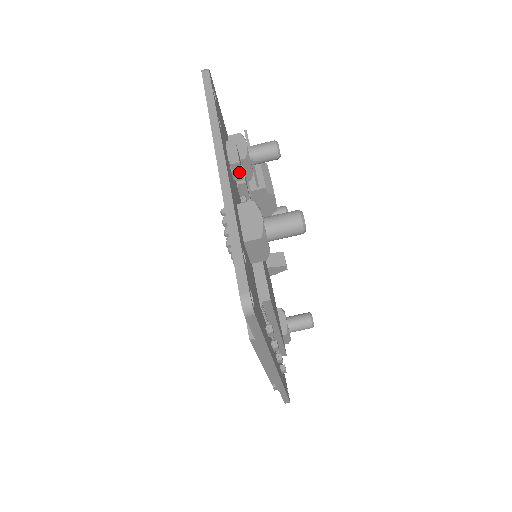
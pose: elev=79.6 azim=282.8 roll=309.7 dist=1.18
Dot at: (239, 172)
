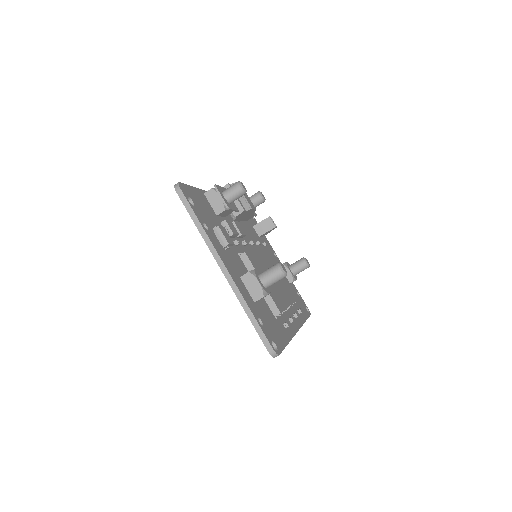
Dot at: (230, 245)
